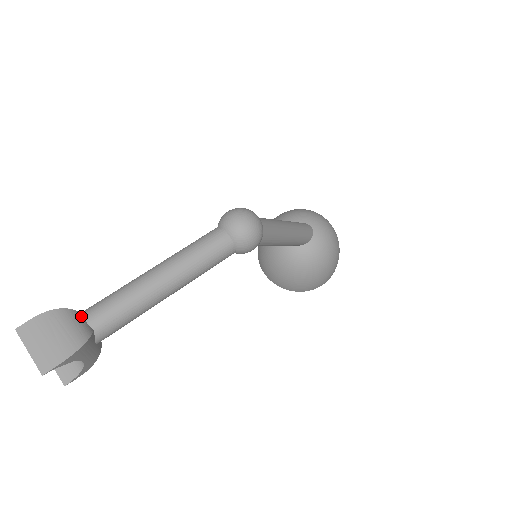
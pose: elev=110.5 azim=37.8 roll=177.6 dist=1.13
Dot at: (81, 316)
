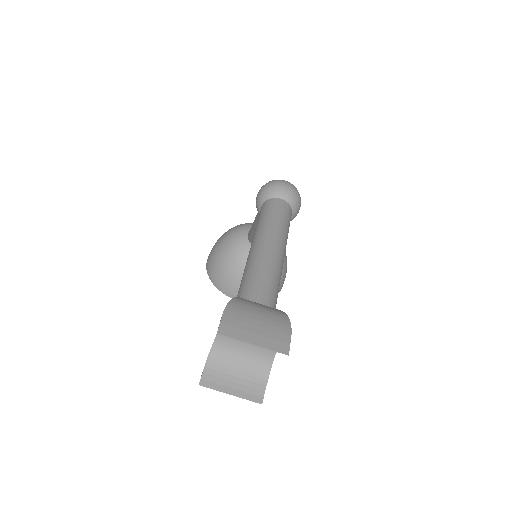
Dot at: occluded
